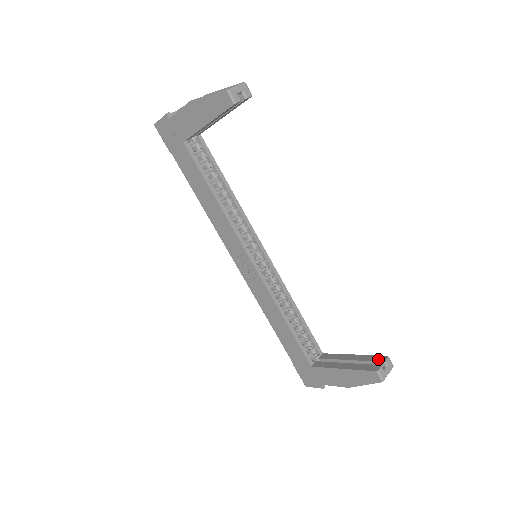
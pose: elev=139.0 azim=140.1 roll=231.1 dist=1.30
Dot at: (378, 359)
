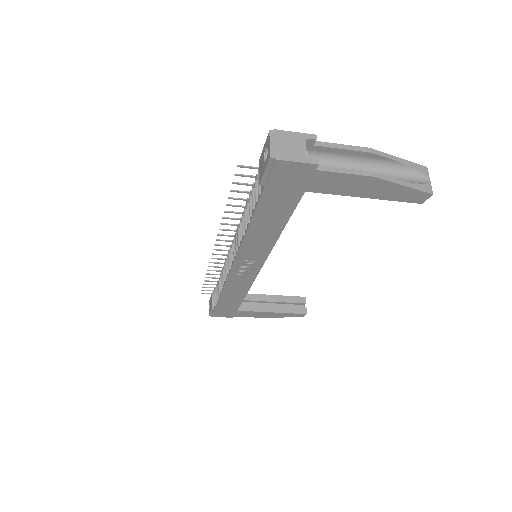
Dot at: (300, 301)
